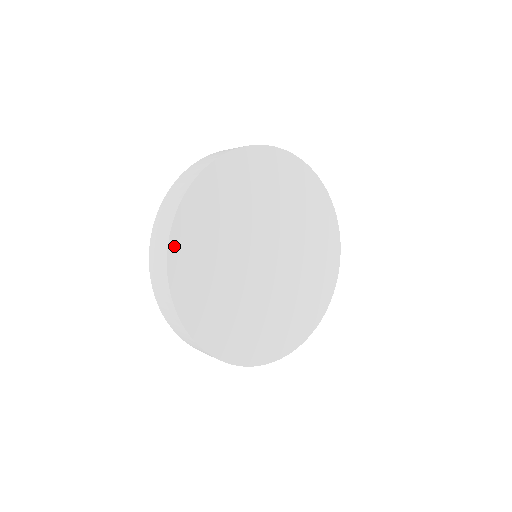
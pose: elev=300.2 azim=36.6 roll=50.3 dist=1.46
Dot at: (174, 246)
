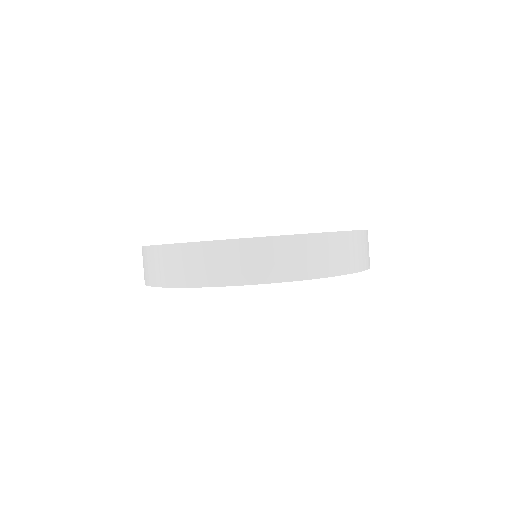
Dot at: occluded
